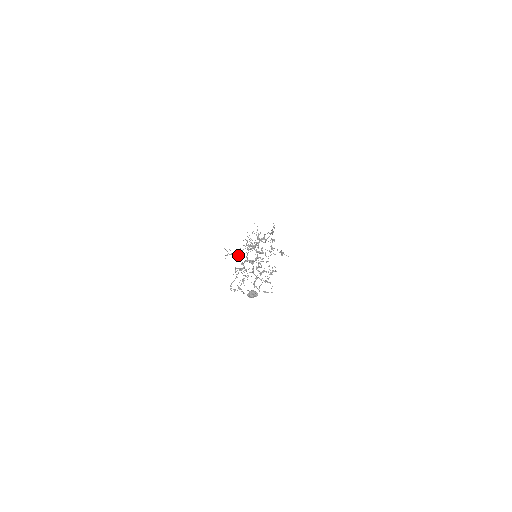
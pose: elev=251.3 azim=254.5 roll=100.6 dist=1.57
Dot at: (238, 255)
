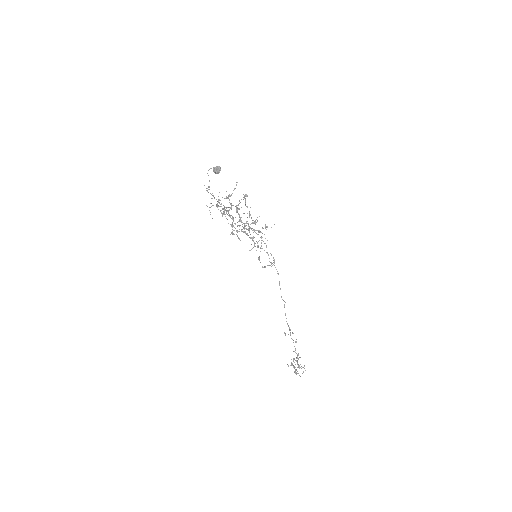
Dot at: (220, 211)
